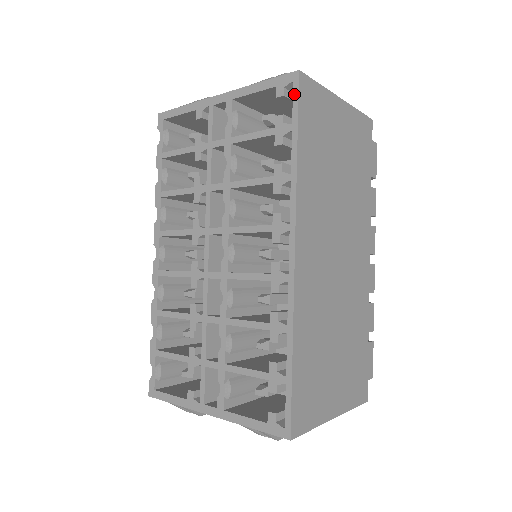
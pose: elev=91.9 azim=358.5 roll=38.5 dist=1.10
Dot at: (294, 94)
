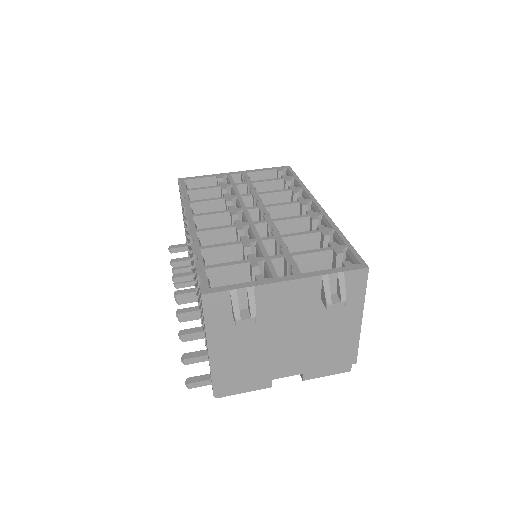
Dot at: (290, 170)
